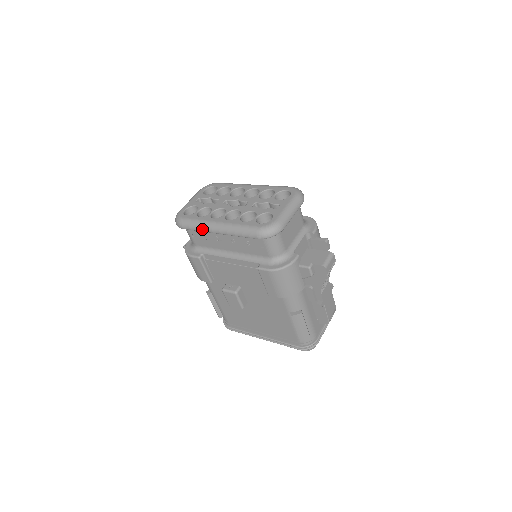
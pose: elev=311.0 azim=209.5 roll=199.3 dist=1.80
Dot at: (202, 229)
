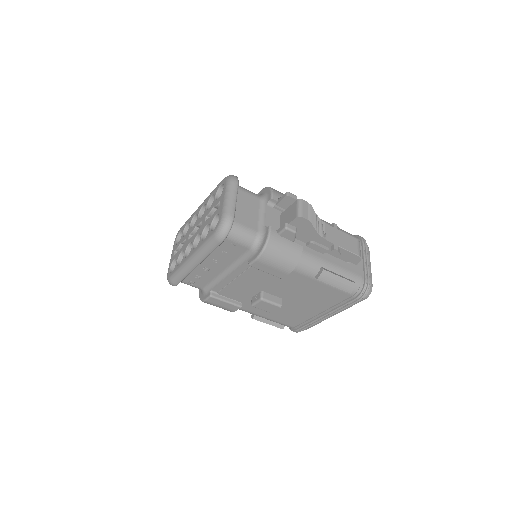
Dot at: (186, 273)
